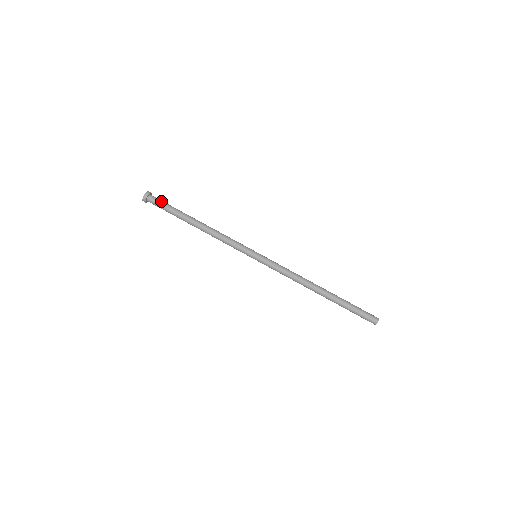
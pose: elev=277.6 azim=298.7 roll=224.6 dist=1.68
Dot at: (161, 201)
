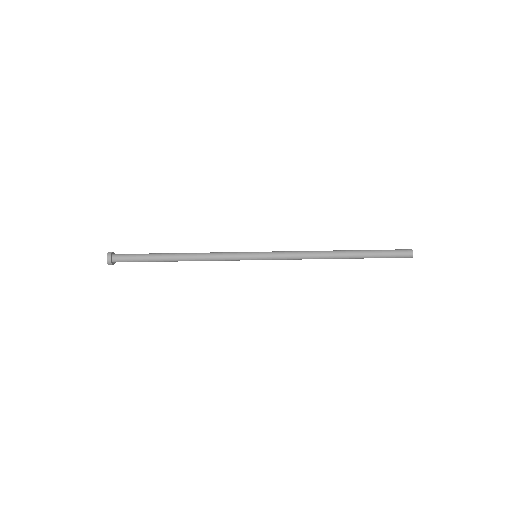
Dot at: (127, 259)
